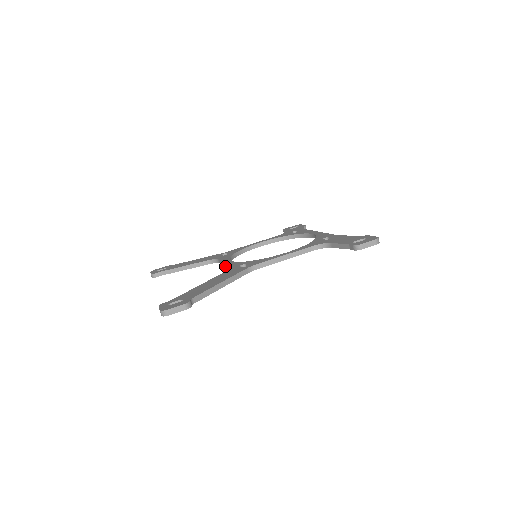
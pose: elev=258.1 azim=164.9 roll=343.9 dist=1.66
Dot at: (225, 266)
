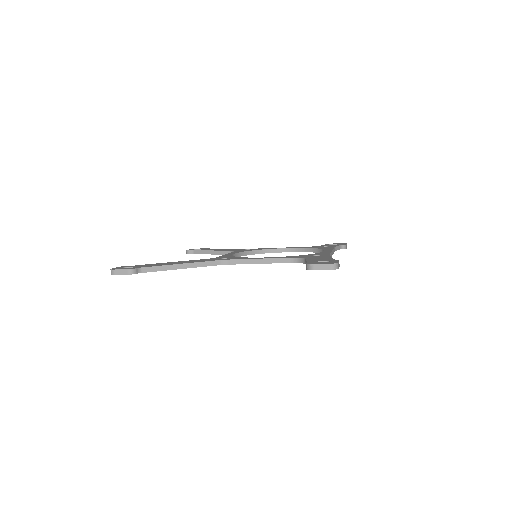
Dot at: occluded
